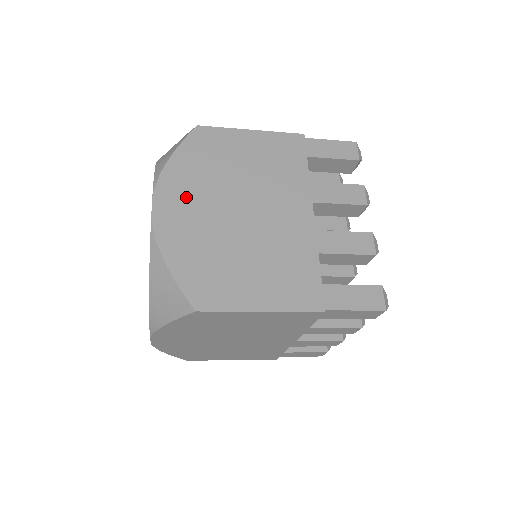
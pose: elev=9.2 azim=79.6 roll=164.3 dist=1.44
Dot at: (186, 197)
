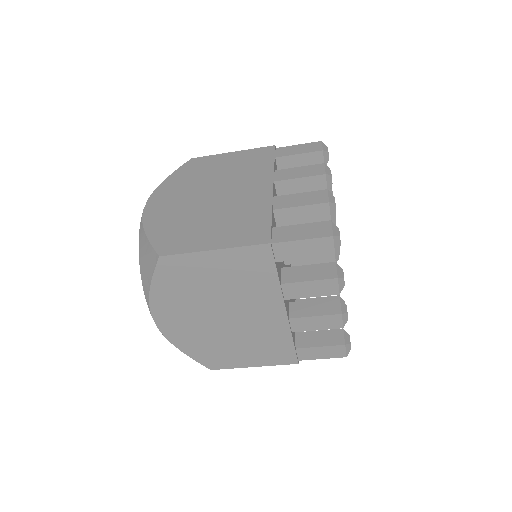
Dot at: (172, 195)
